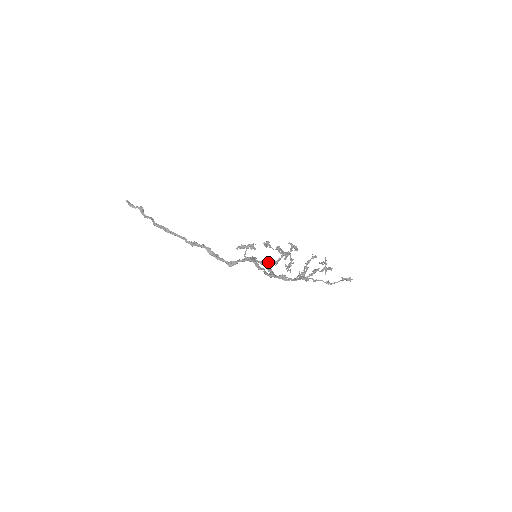
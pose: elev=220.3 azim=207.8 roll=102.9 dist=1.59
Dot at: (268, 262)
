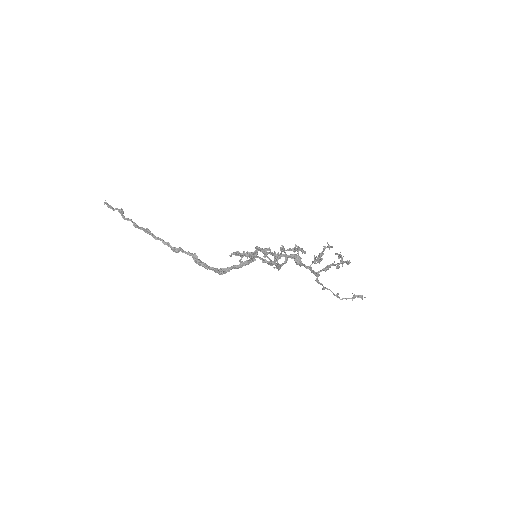
Dot at: occluded
